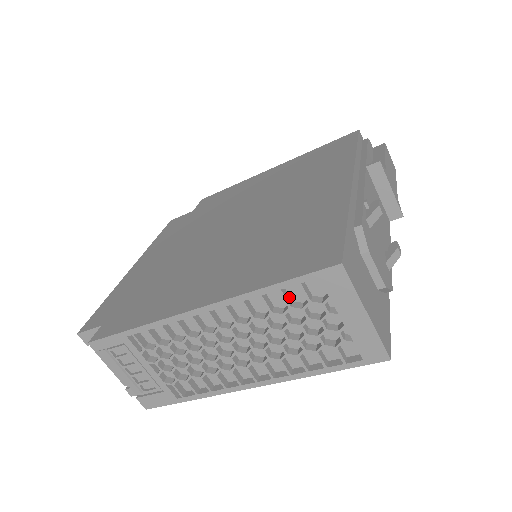
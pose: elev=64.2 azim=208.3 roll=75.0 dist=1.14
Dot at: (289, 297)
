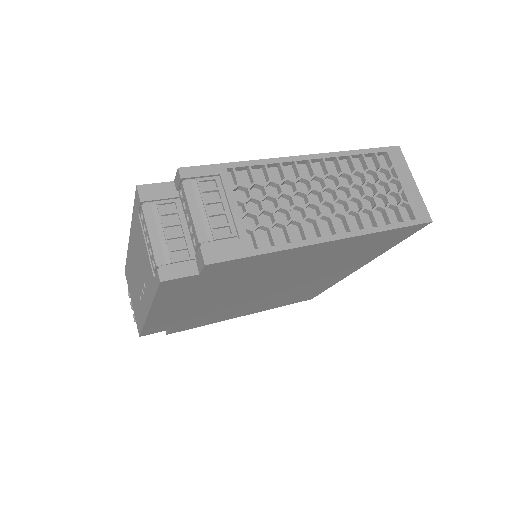
Dot at: (365, 166)
